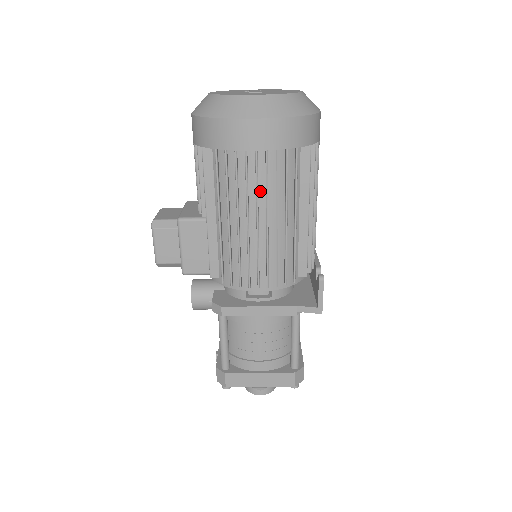
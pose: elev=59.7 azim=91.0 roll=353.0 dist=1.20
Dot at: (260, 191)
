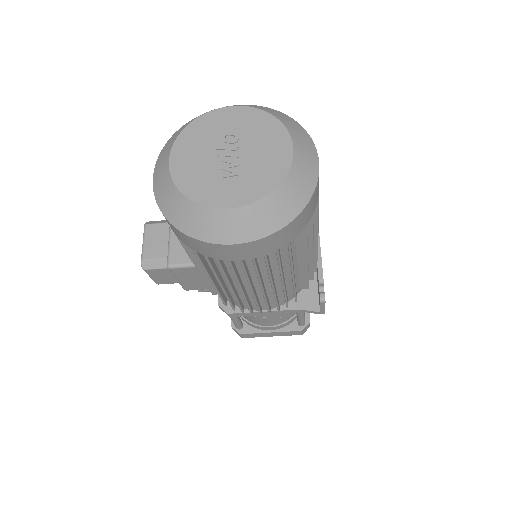
Dot at: (251, 271)
